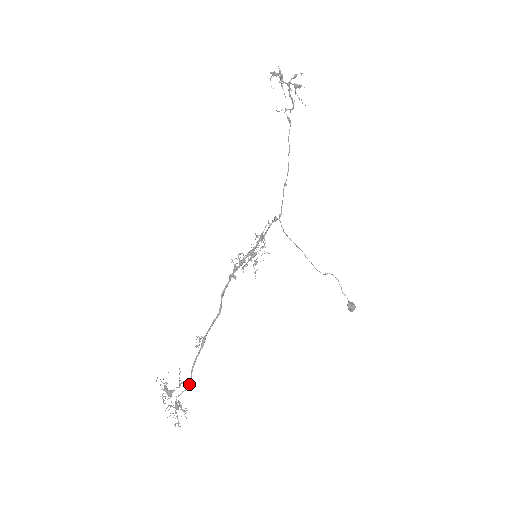
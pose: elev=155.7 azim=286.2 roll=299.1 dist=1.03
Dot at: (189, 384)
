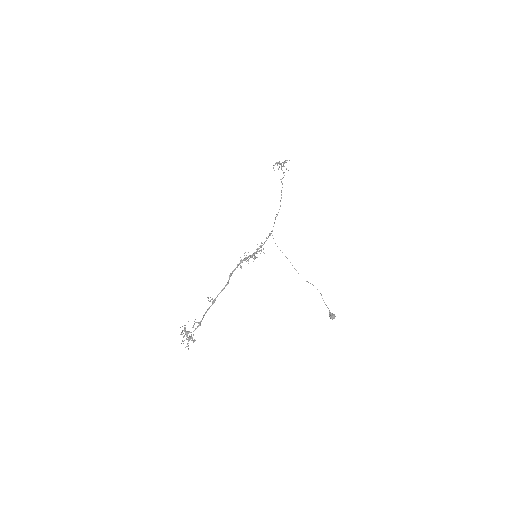
Dot at: (200, 323)
